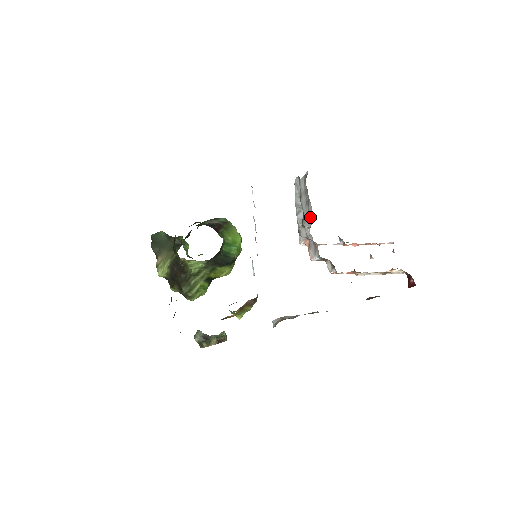
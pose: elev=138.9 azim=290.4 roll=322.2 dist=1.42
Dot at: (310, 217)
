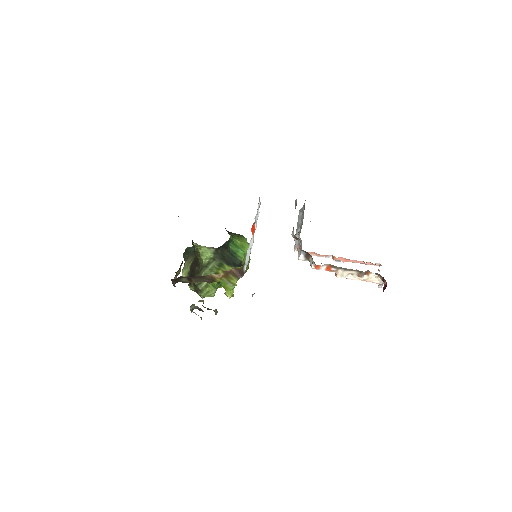
Dot at: occluded
